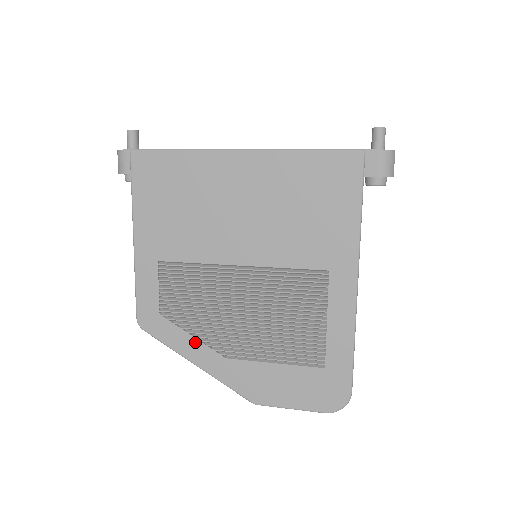
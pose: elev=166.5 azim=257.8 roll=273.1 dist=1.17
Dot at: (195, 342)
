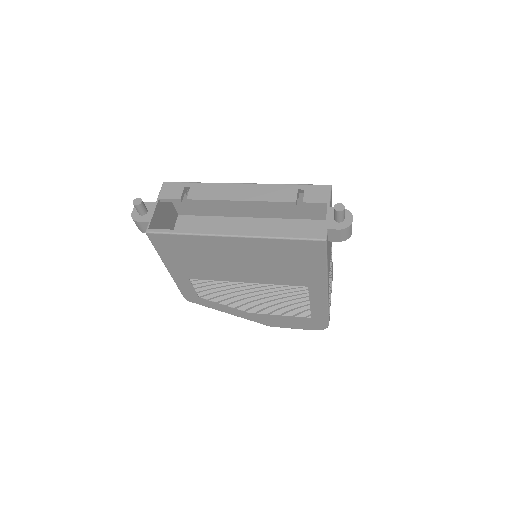
Dot at: (226, 307)
